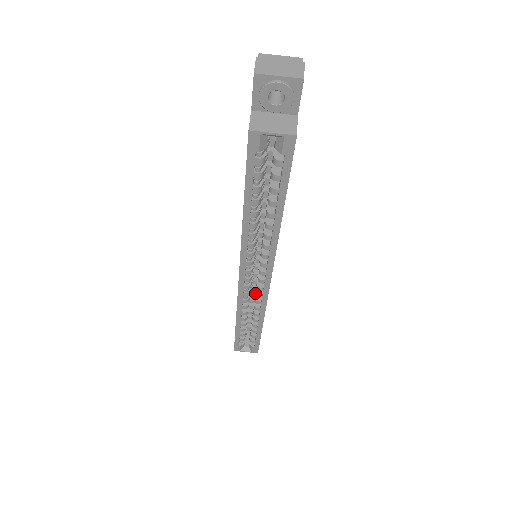
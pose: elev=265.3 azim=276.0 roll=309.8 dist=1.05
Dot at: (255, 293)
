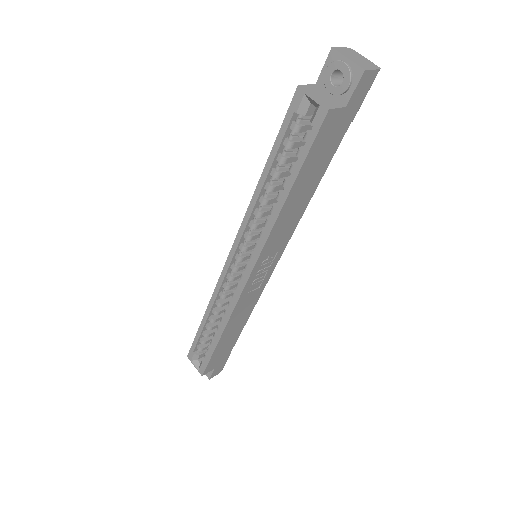
Dot at: occluded
